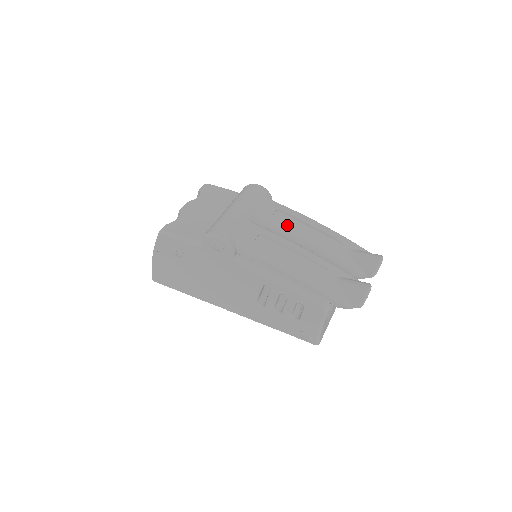
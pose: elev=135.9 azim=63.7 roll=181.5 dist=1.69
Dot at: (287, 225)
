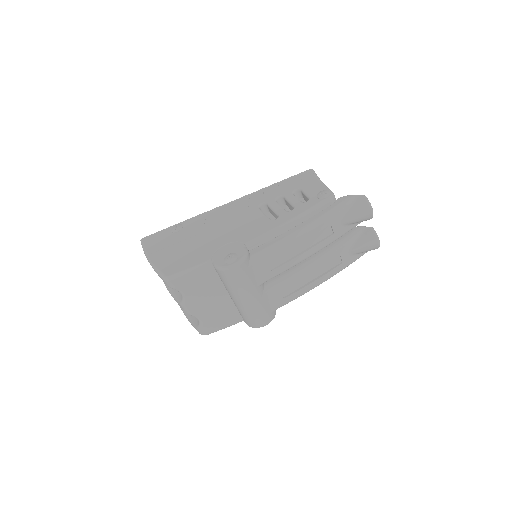
Dot at: (288, 264)
